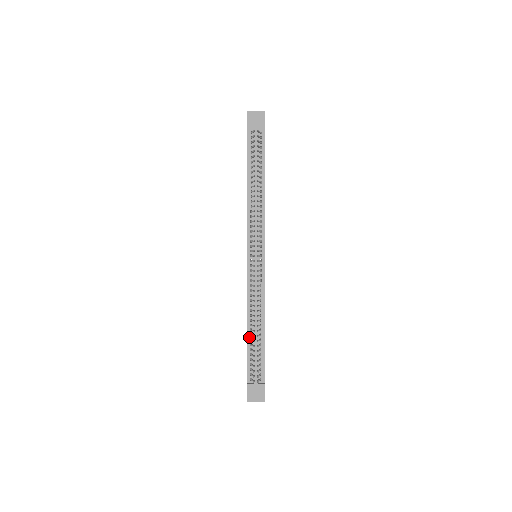
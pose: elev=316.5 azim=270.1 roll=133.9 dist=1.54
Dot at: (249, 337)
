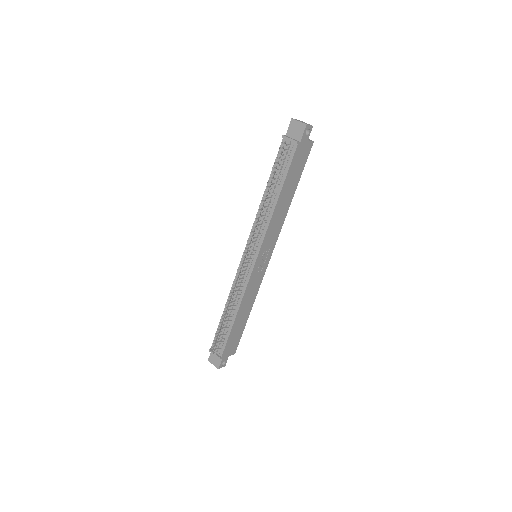
Dot at: (223, 317)
